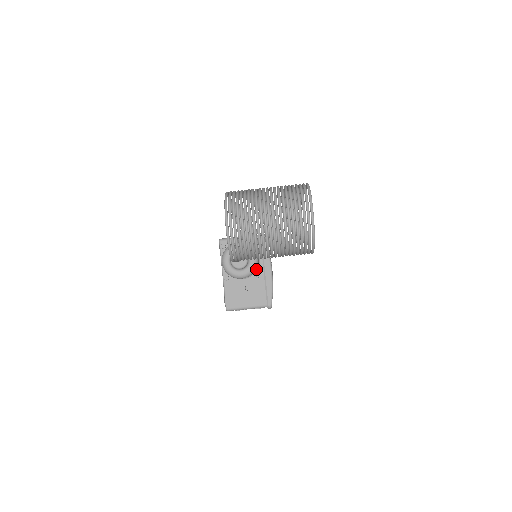
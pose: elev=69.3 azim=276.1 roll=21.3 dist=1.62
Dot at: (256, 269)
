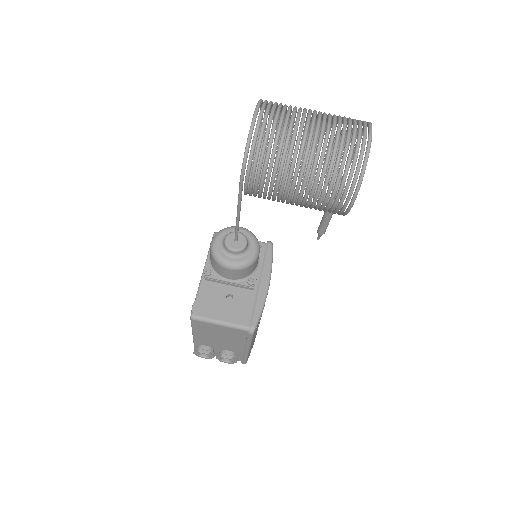
Dot at: (250, 274)
